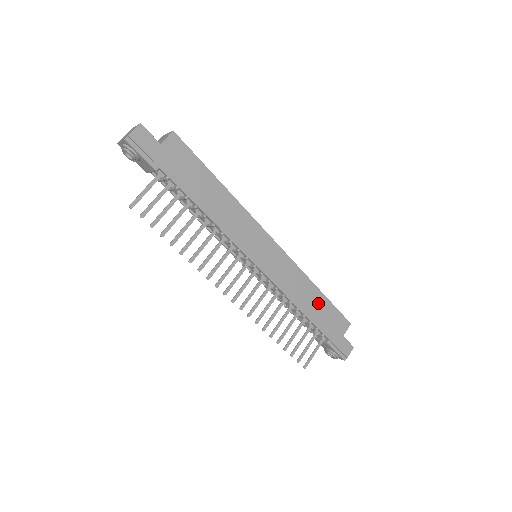
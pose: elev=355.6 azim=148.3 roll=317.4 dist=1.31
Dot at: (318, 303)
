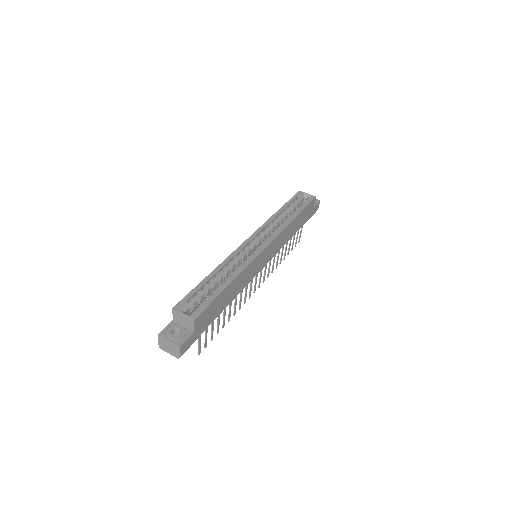
Dot at: (298, 221)
